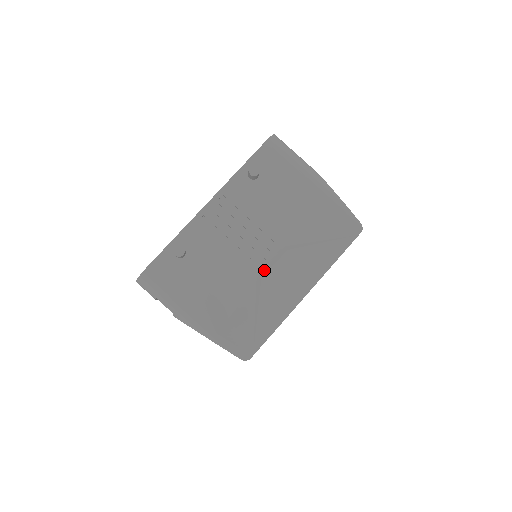
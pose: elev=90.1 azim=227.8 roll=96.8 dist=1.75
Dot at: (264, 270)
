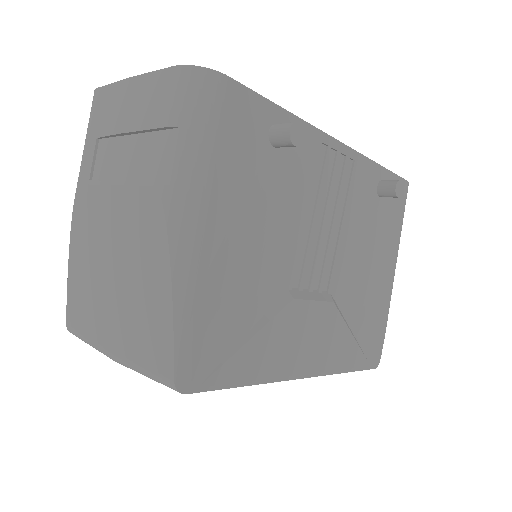
Dot at: (301, 292)
